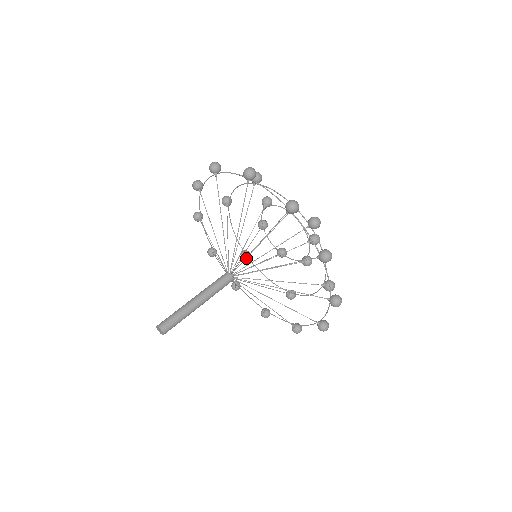
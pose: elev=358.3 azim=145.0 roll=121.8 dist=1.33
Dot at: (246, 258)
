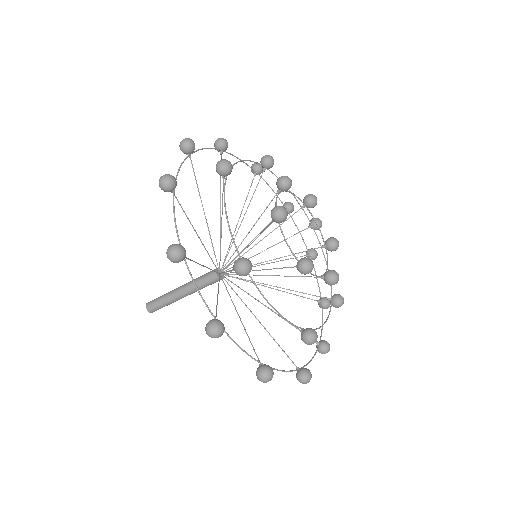
Dot at: (232, 260)
